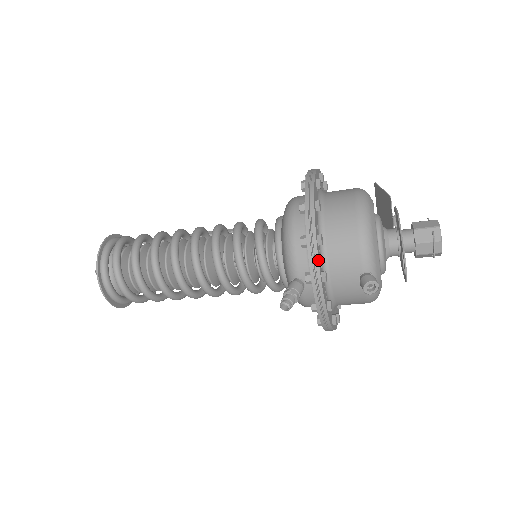
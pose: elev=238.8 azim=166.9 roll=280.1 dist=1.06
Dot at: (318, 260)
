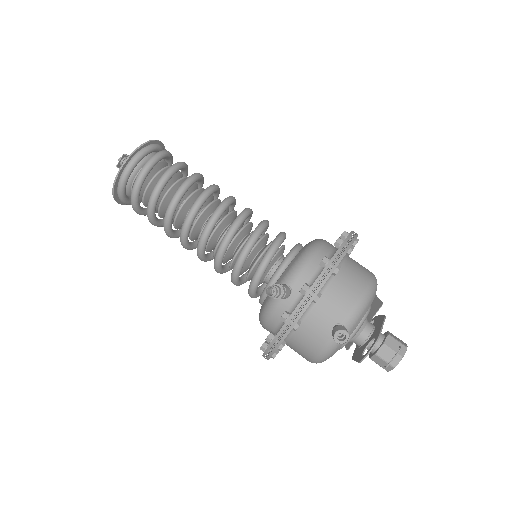
Dot at: (327, 279)
